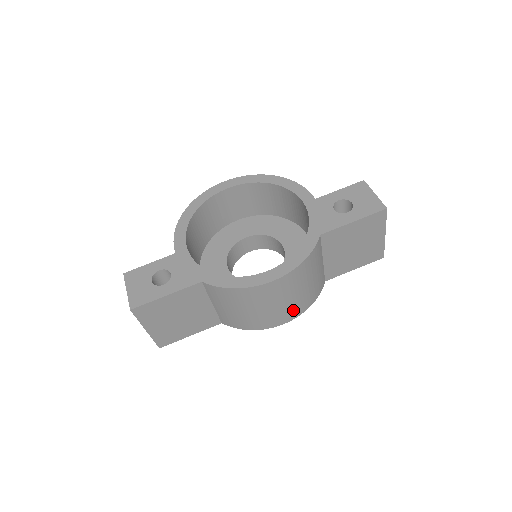
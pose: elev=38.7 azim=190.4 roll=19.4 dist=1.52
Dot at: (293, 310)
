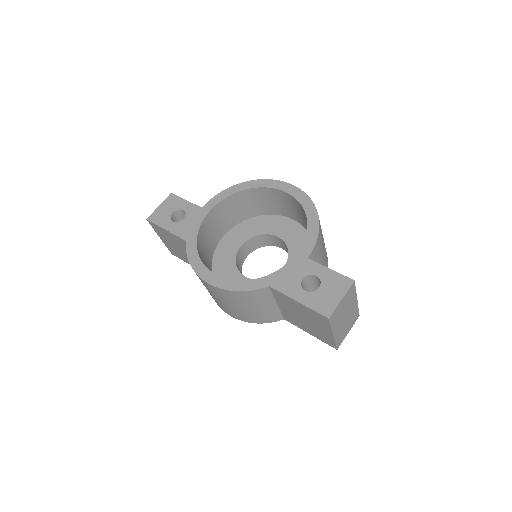
Dot at: (234, 313)
